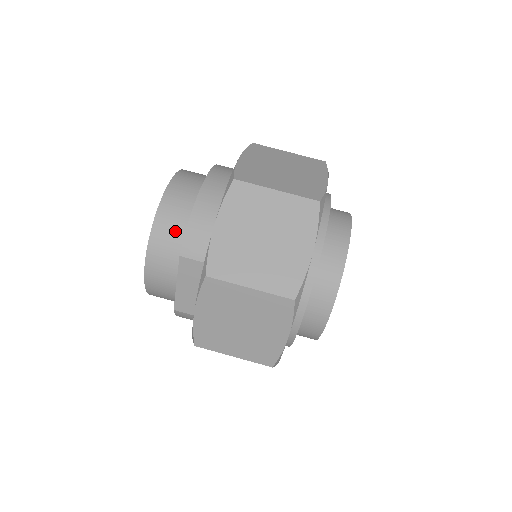
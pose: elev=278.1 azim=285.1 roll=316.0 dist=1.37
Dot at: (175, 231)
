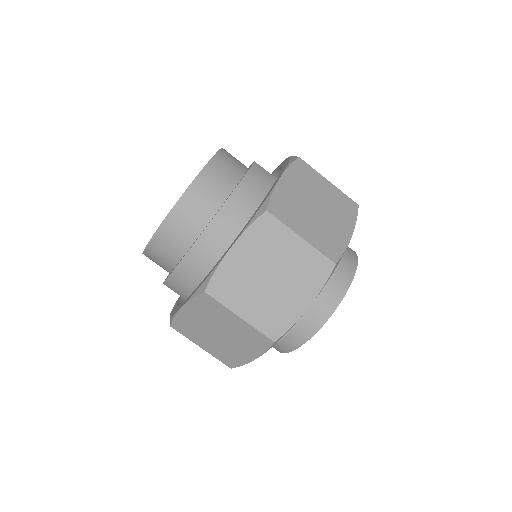
Dot at: (164, 260)
